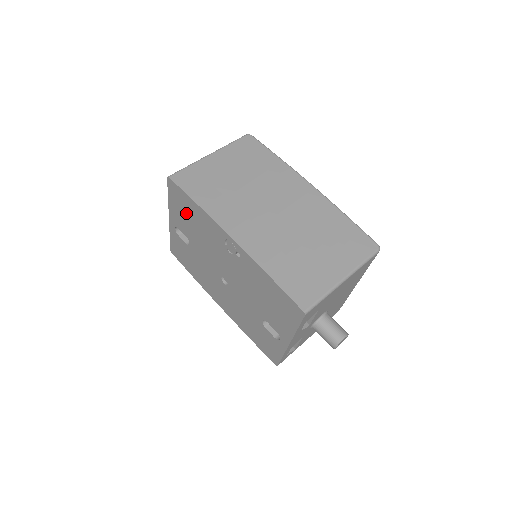
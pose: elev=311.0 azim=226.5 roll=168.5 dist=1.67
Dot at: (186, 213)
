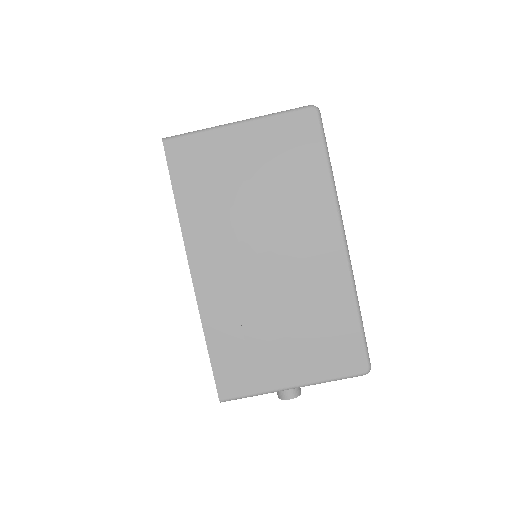
Dot at: occluded
